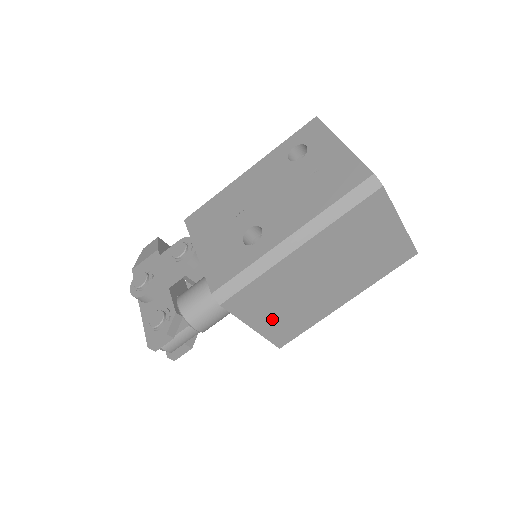
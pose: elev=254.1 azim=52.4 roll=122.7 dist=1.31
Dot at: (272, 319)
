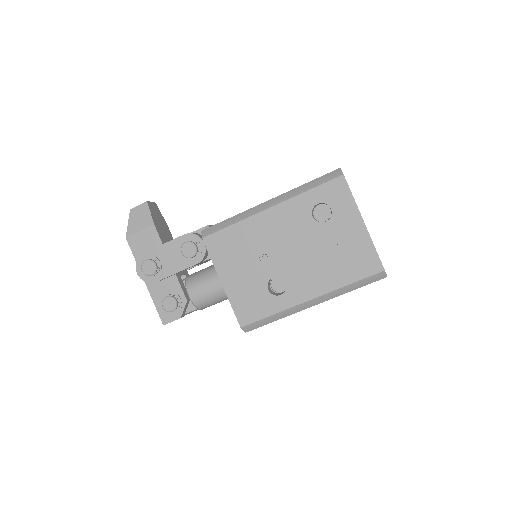
Dot at: occluded
